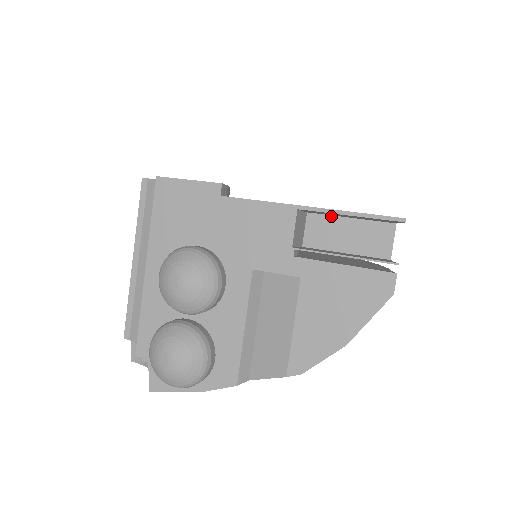
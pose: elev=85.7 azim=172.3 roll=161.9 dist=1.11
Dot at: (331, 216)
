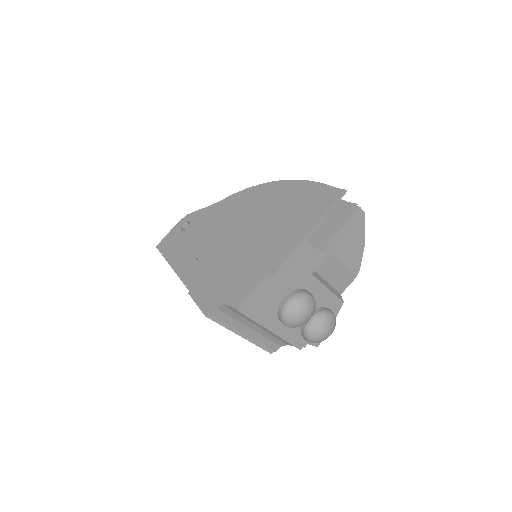
Dot at: (301, 216)
